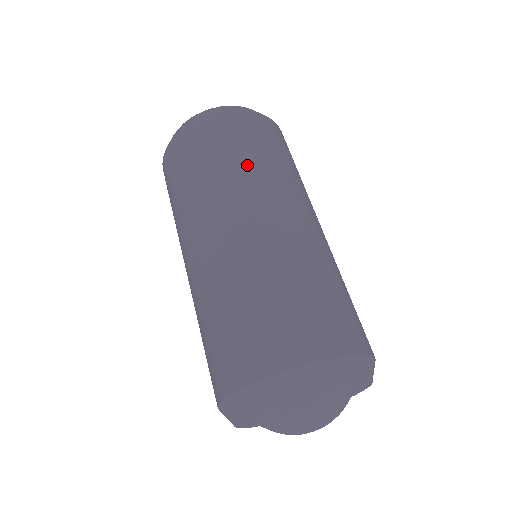
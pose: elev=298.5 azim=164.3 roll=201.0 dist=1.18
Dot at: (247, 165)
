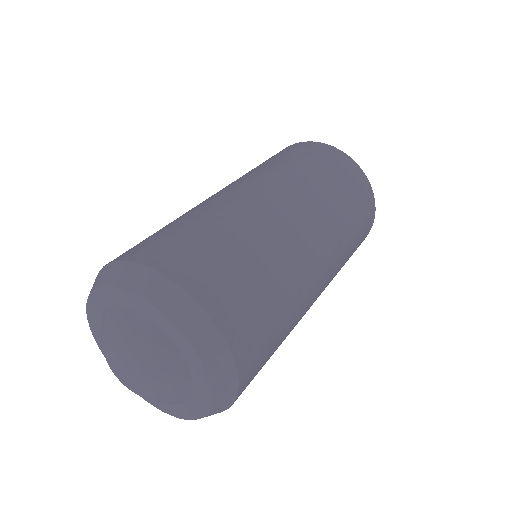
Dot at: occluded
